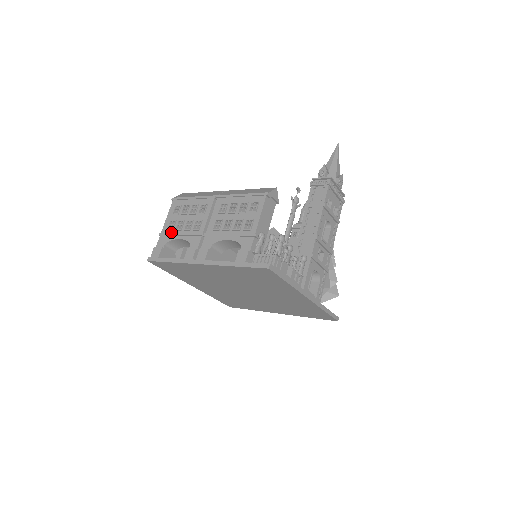
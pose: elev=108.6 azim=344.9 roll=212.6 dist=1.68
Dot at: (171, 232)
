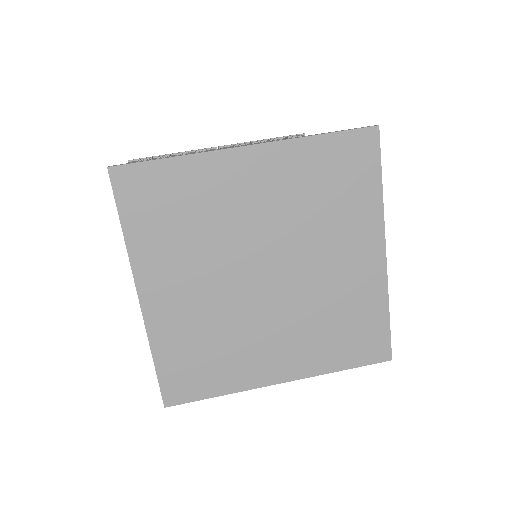
Dot at: occluded
